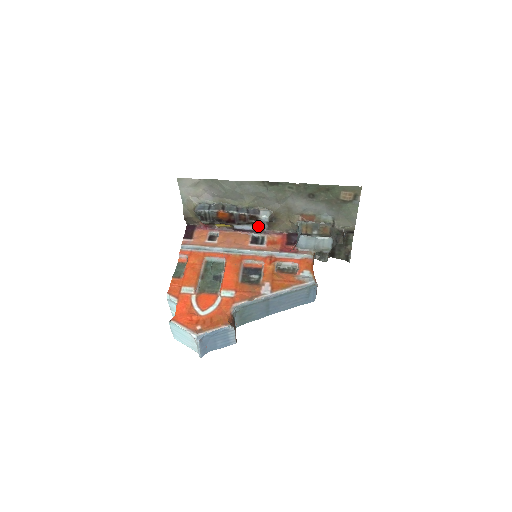
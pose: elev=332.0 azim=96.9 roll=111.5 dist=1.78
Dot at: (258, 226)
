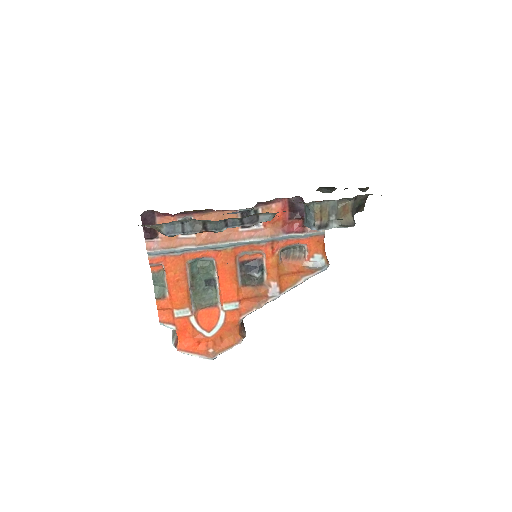
Dot at: (251, 210)
